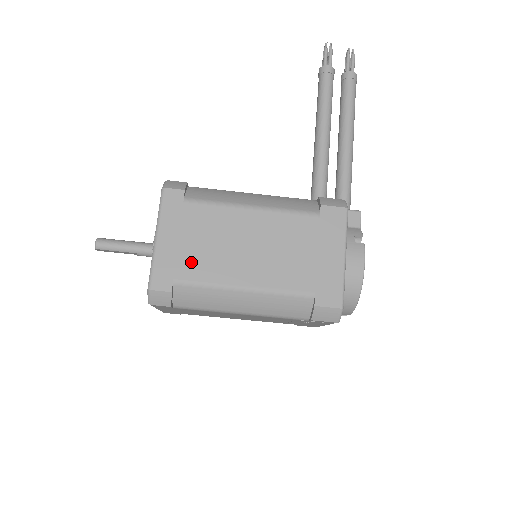
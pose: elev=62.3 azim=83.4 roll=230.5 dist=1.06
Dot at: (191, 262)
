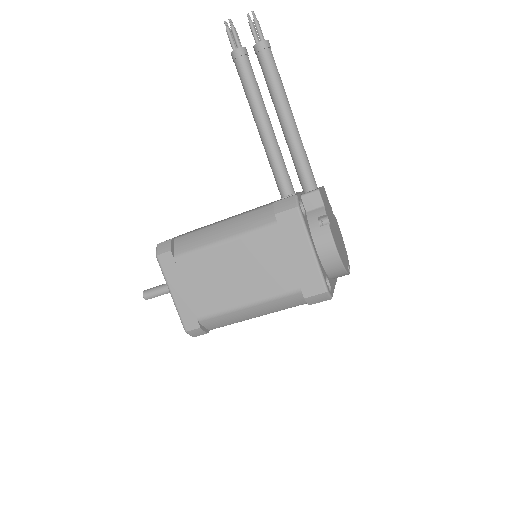
Dot at: (202, 302)
